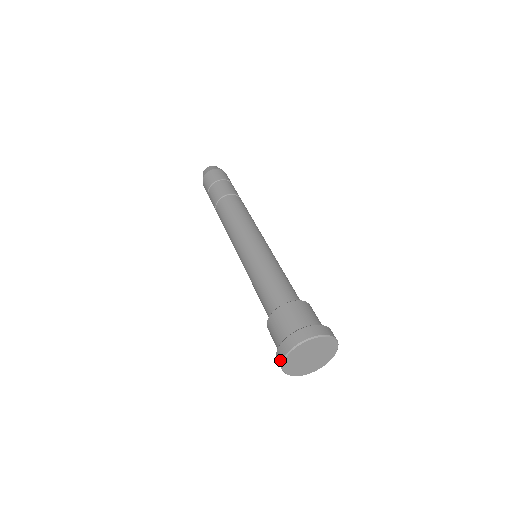
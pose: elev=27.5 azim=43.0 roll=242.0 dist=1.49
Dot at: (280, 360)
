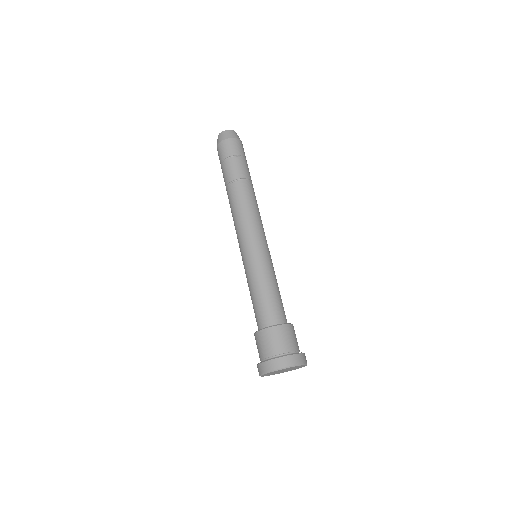
Dot at: occluded
